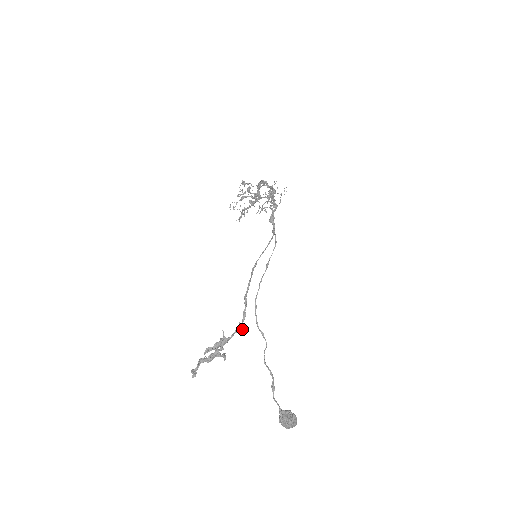
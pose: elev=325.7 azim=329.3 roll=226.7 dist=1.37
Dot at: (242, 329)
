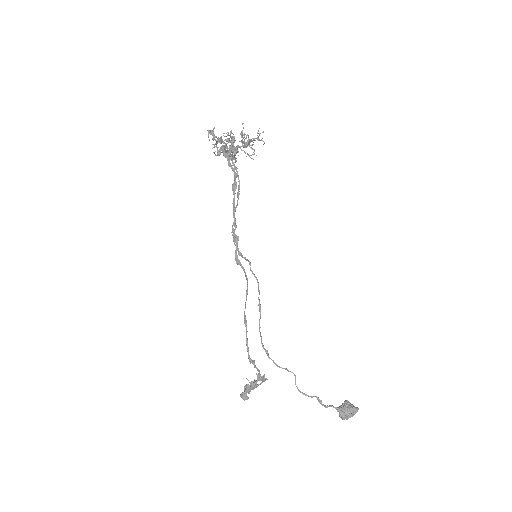
Dot at: (262, 379)
